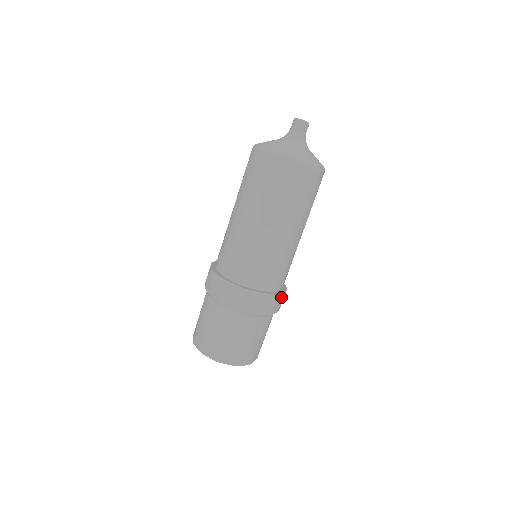
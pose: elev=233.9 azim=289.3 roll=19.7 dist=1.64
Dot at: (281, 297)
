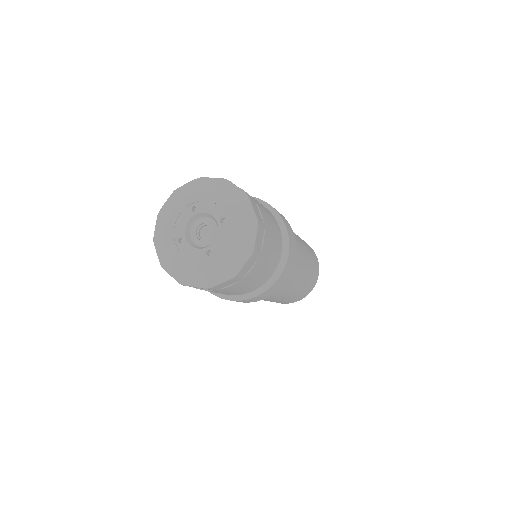
Dot at: (287, 277)
